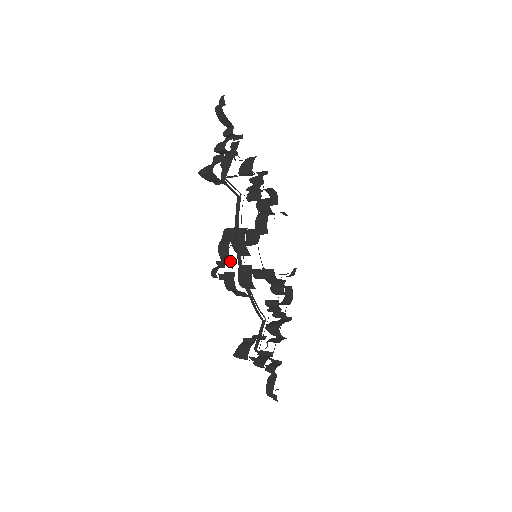
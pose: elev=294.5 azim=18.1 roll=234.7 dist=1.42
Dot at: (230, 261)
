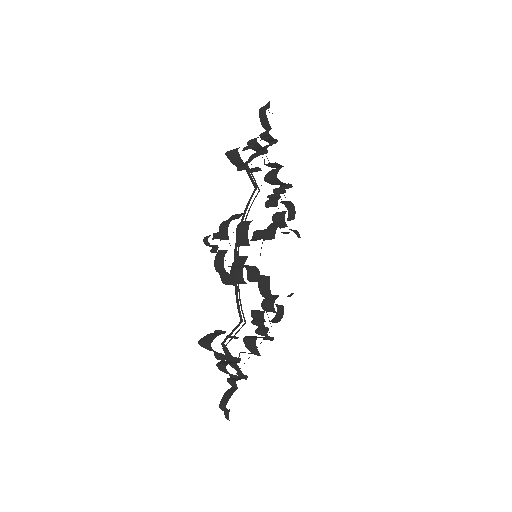
Dot at: (227, 238)
